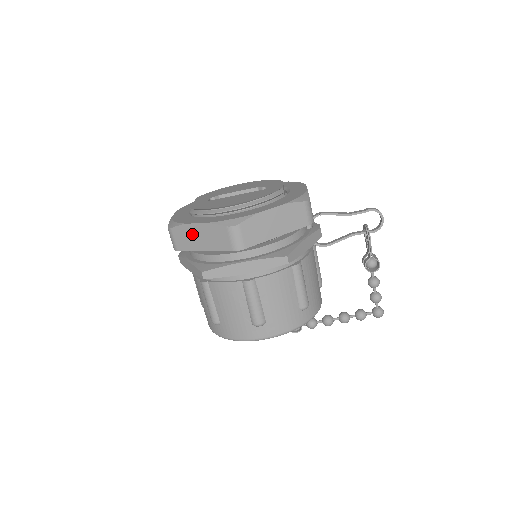
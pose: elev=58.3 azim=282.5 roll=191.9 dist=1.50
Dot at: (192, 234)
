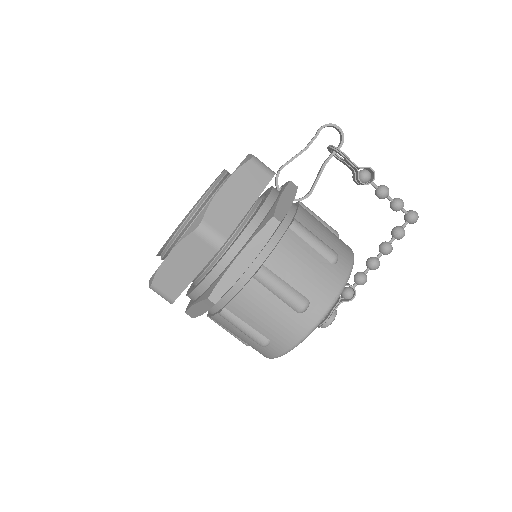
Dot at: (172, 271)
